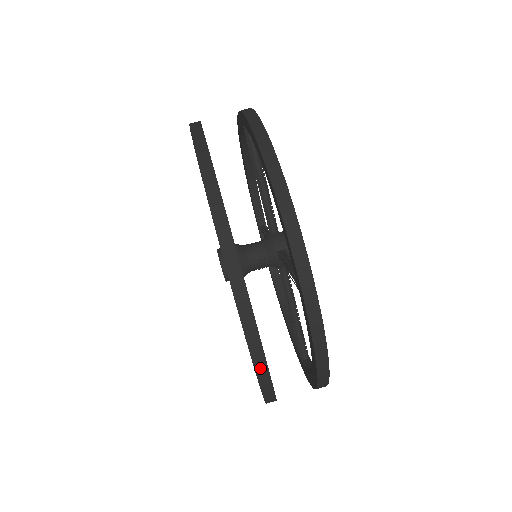
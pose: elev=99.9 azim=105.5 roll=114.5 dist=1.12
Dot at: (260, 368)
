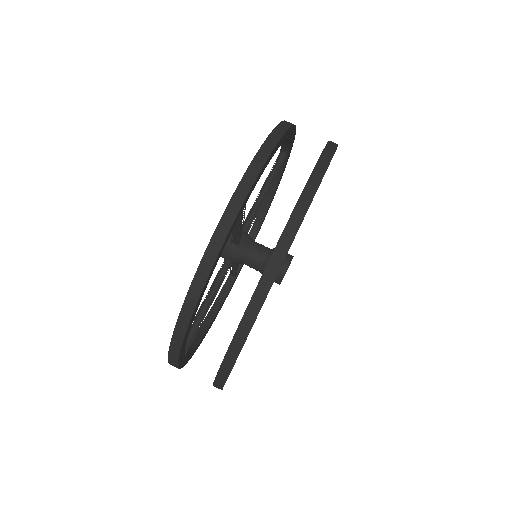
Dot at: occluded
